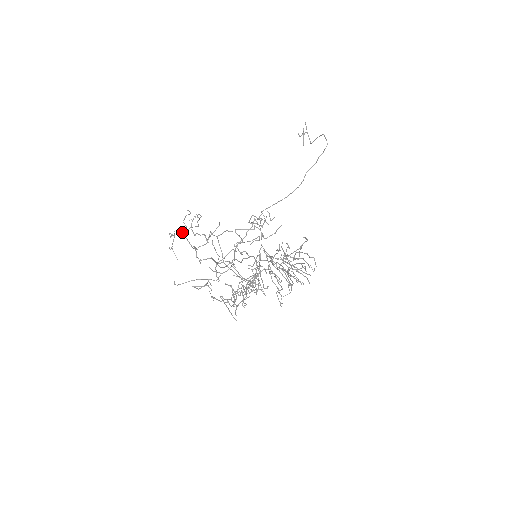
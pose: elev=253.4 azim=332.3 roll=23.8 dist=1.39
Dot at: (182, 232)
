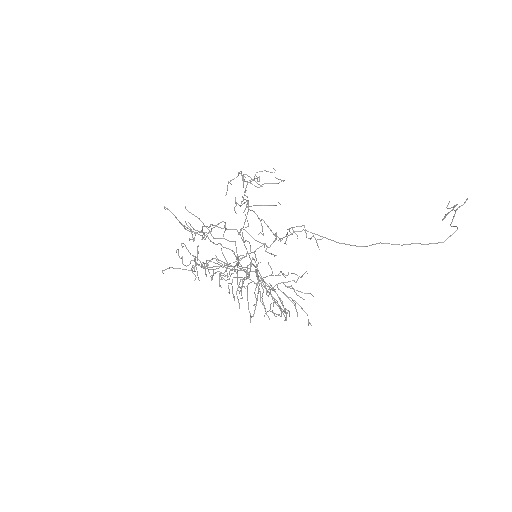
Dot at: (243, 179)
